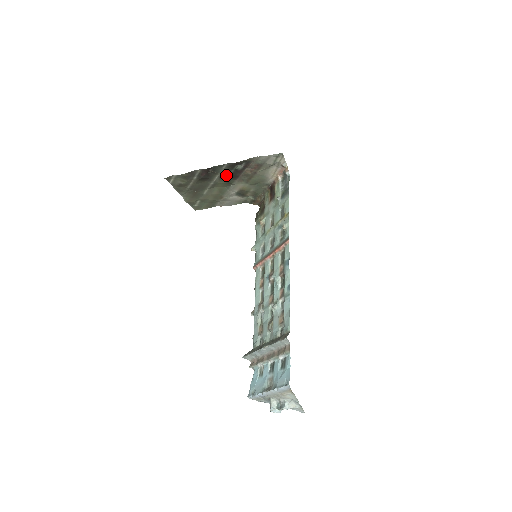
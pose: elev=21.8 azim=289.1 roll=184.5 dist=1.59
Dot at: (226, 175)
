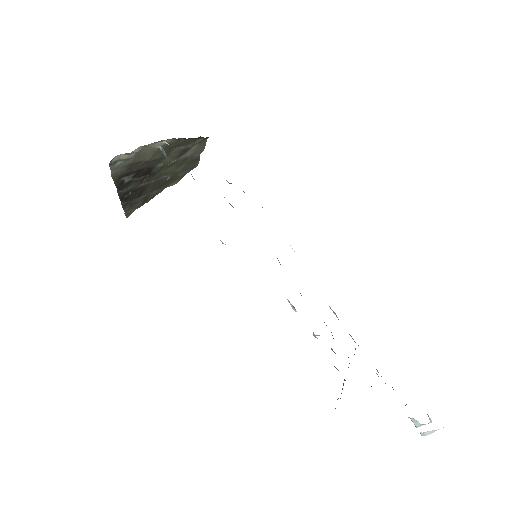
Dot at: (141, 180)
